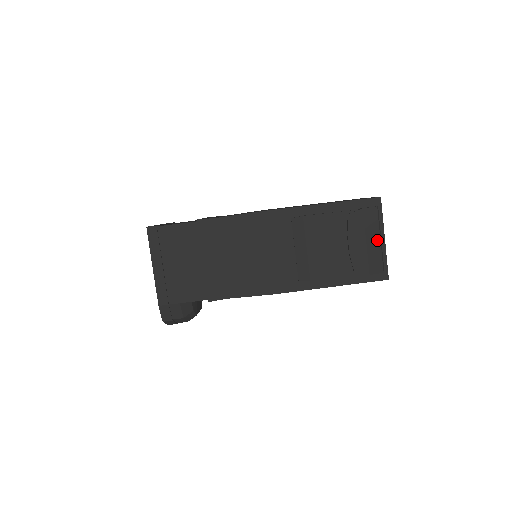
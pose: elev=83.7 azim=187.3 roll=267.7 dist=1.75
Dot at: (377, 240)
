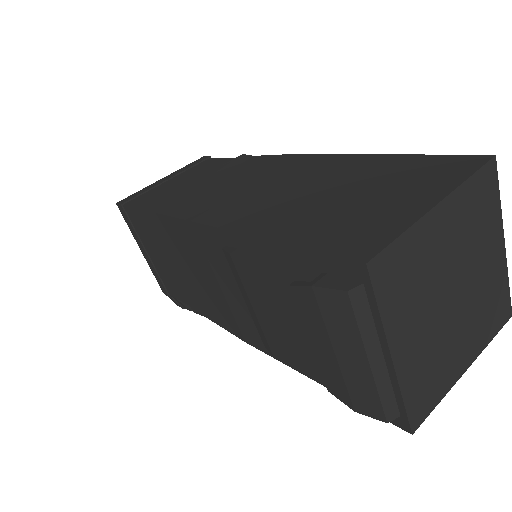
Dot at: (361, 360)
